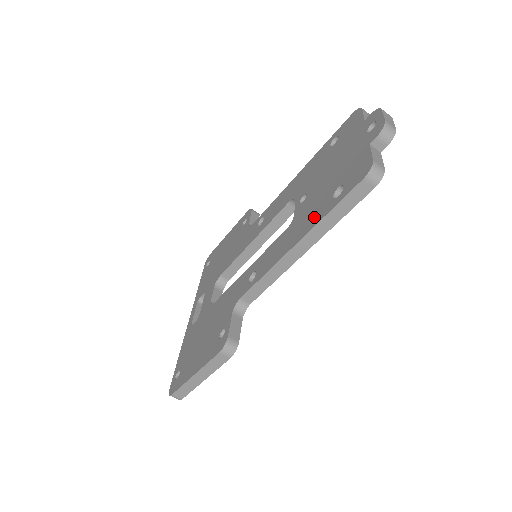
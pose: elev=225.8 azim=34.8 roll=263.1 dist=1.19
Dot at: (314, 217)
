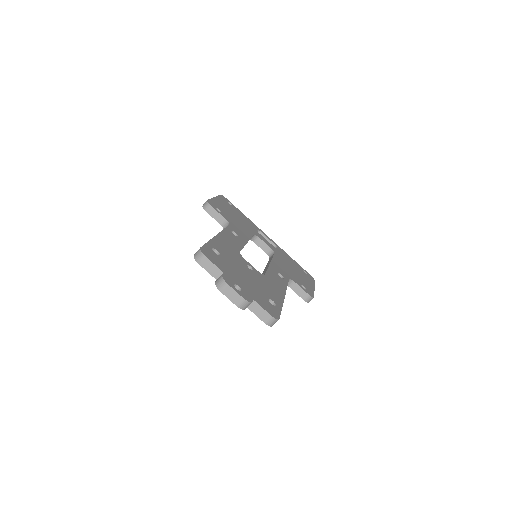
Dot at: occluded
